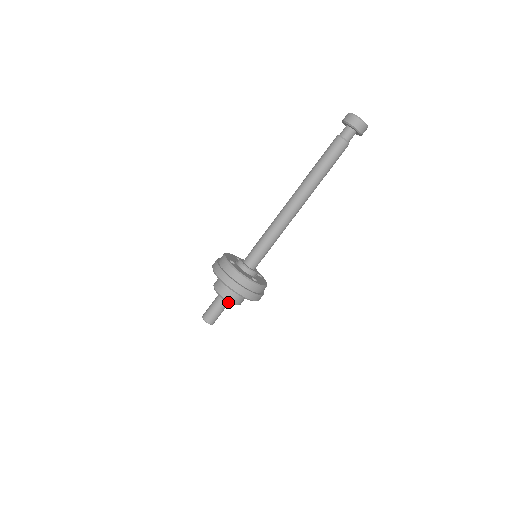
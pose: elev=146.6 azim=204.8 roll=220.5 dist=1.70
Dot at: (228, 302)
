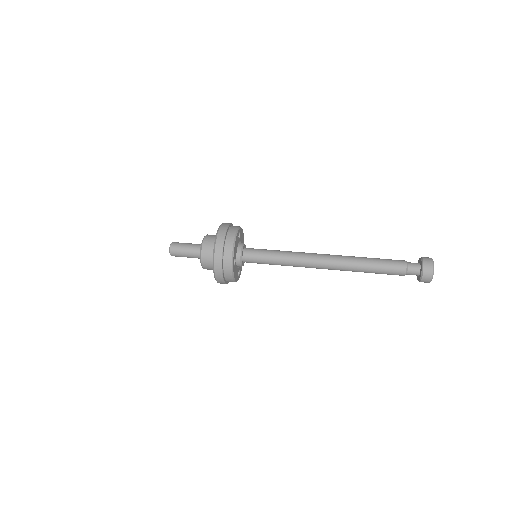
Dot at: (200, 252)
